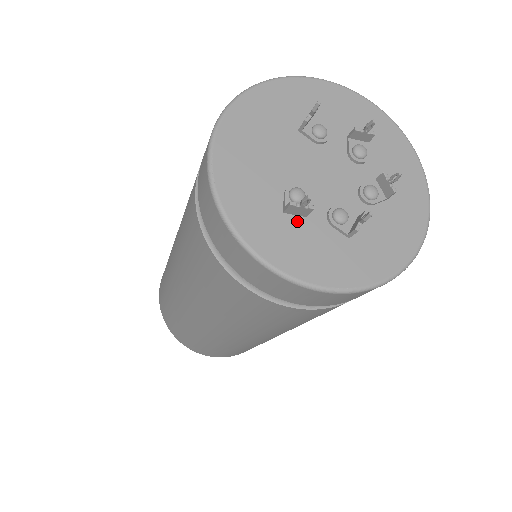
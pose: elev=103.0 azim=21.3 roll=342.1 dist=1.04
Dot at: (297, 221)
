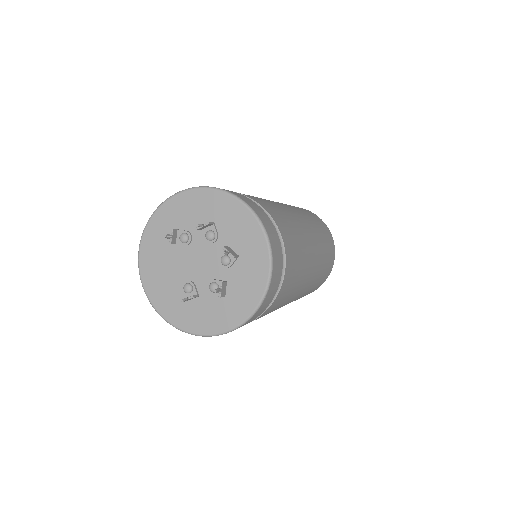
Dot at: (195, 302)
